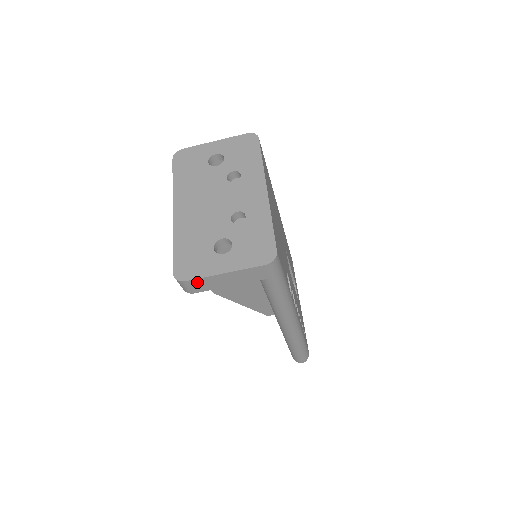
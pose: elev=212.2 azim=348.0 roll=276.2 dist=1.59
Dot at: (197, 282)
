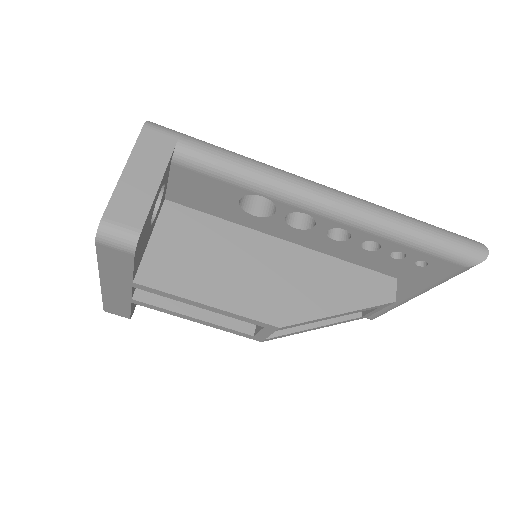
Dot at: (117, 209)
